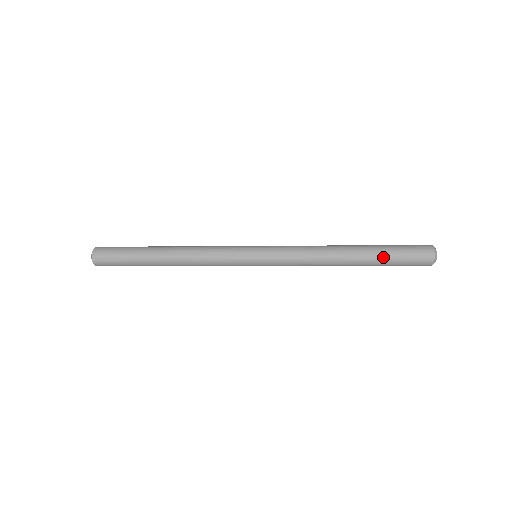
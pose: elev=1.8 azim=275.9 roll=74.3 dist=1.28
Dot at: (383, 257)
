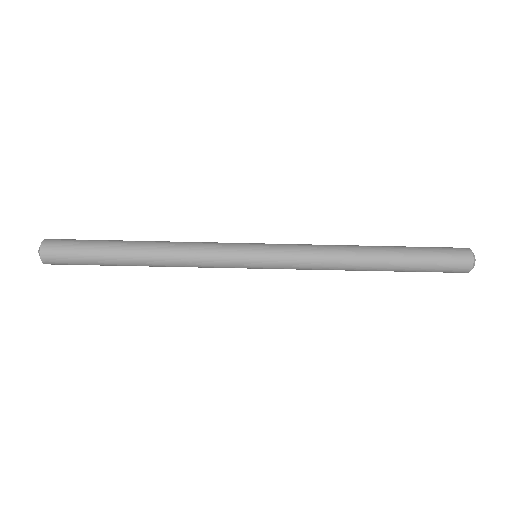
Dot at: (412, 251)
